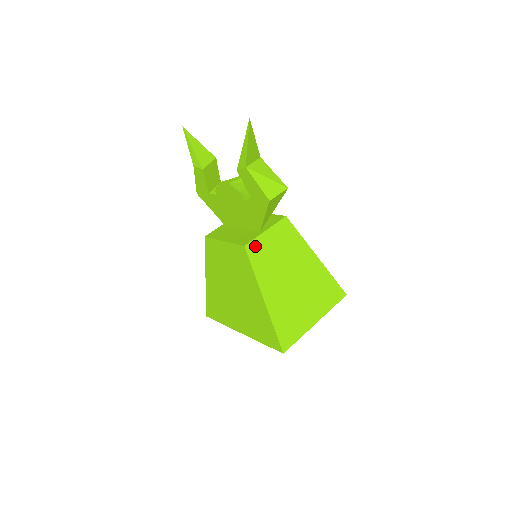
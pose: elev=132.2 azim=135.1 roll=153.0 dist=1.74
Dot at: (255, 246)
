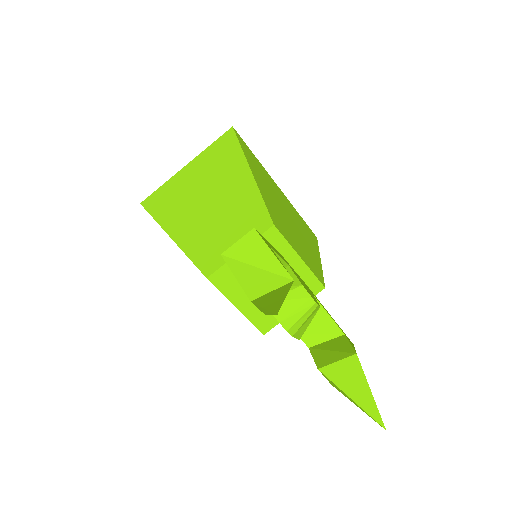
Dot at: occluded
